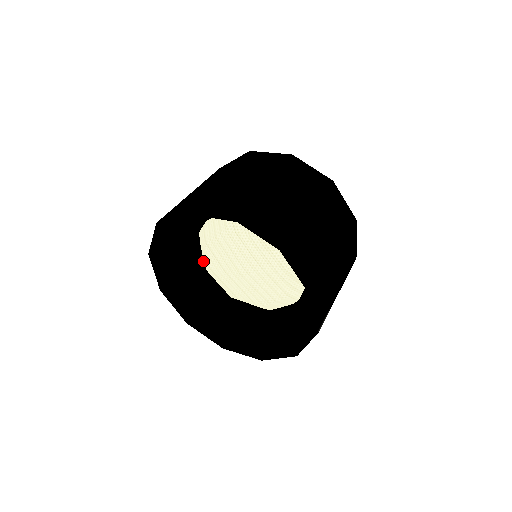
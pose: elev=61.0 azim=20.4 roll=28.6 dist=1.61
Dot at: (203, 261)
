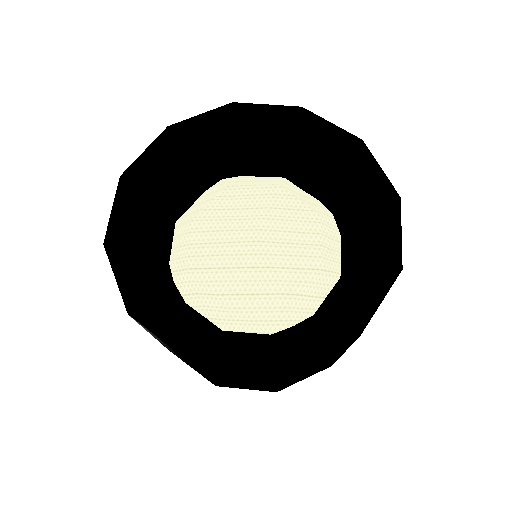
Dot at: (216, 325)
